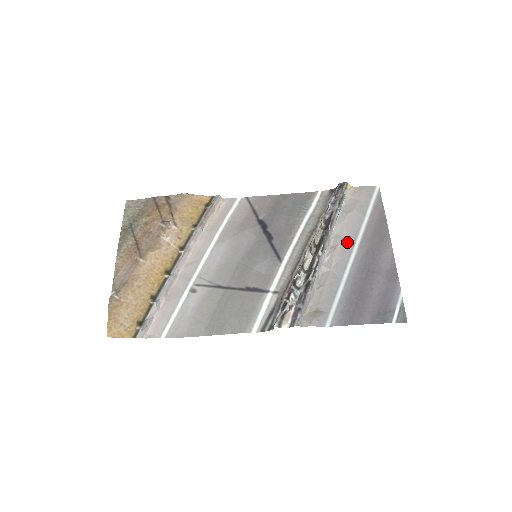
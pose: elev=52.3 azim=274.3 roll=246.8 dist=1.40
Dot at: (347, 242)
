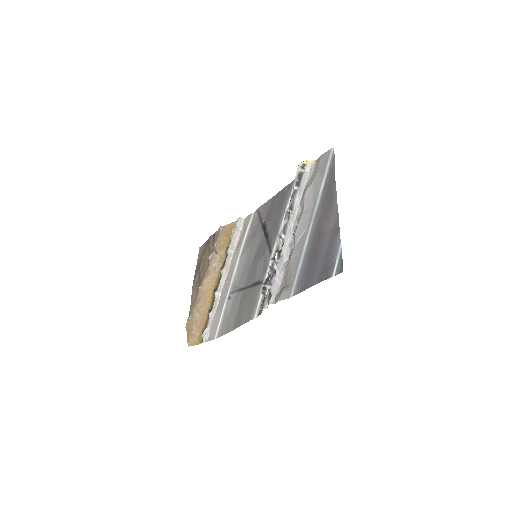
Dot at: (307, 215)
